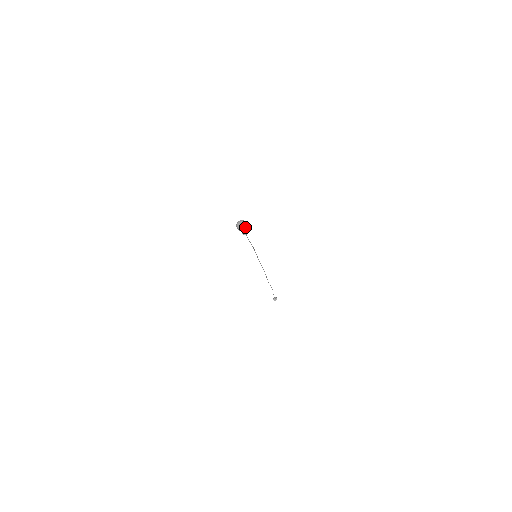
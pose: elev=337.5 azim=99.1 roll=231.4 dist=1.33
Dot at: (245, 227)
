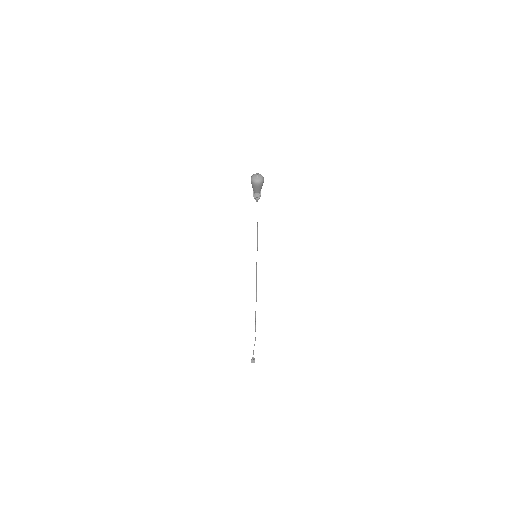
Dot at: (261, 181)
